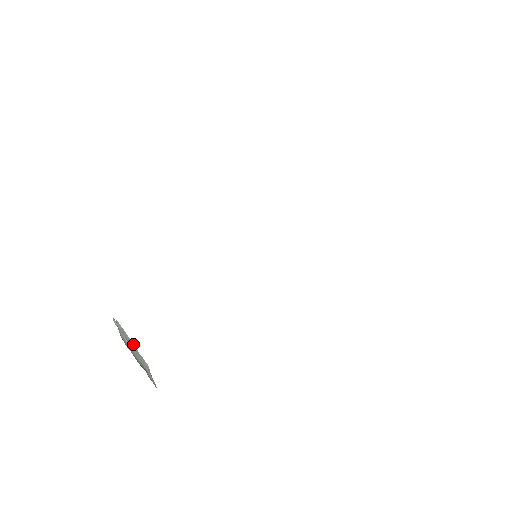
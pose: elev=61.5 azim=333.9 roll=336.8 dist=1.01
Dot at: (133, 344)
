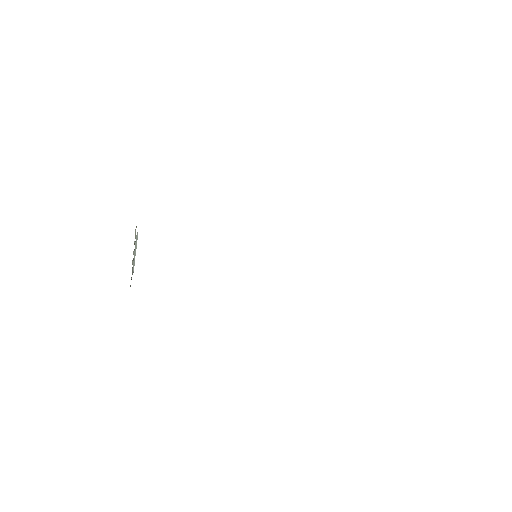
Dot at: occluded
